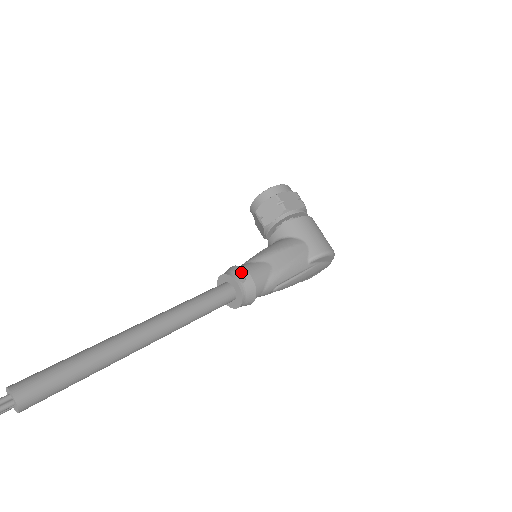
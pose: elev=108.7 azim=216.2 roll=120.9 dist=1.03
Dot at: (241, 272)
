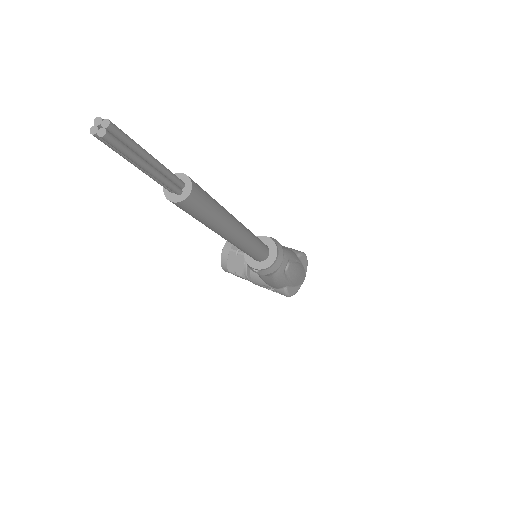
Dot at: occluded
